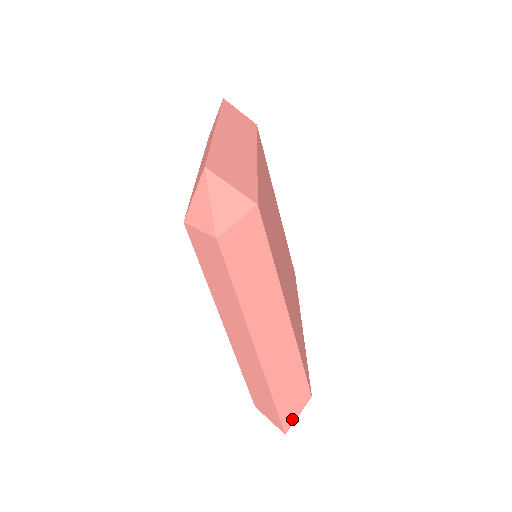
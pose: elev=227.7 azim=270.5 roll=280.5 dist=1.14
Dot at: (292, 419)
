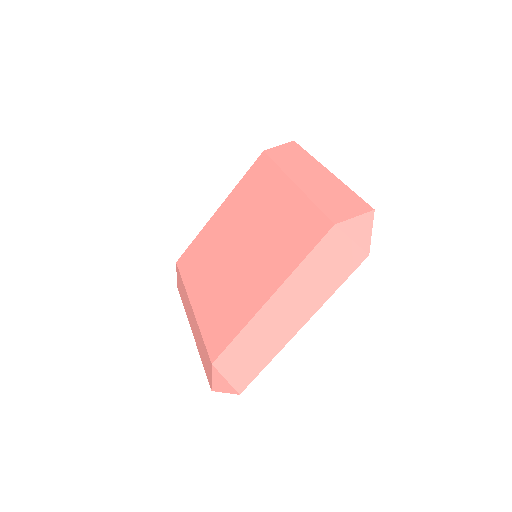
Dot at: occluded
